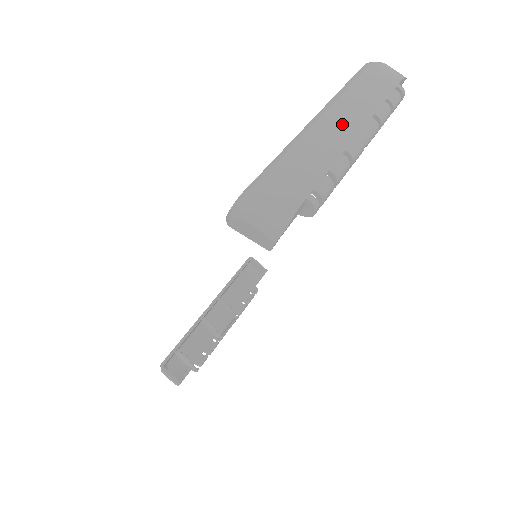
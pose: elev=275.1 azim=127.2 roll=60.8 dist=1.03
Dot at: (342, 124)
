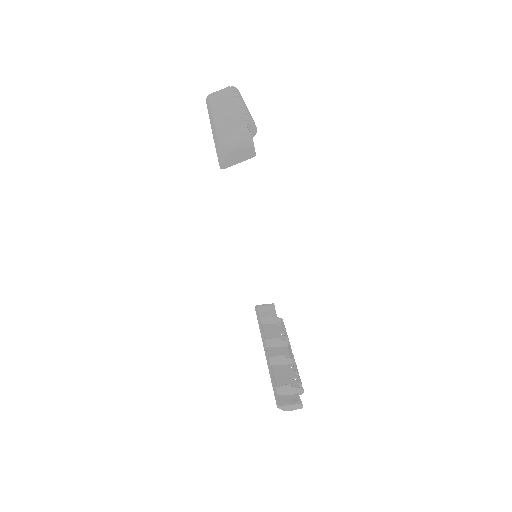
Dot at: (225, 108)
